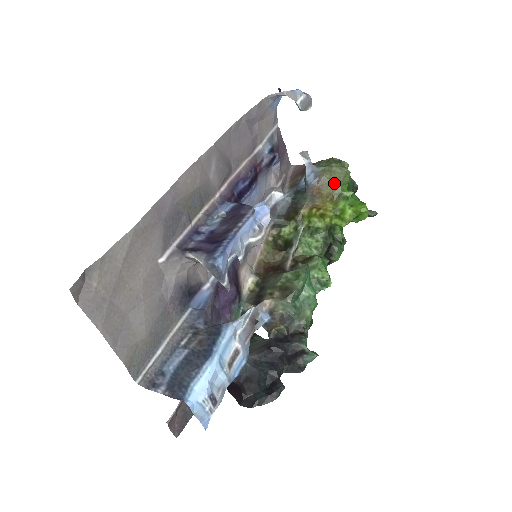
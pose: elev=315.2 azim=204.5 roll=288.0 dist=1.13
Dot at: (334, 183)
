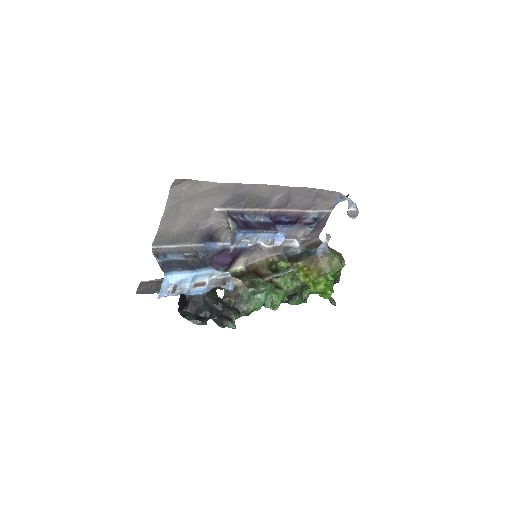
Dot at: (329, 265)
